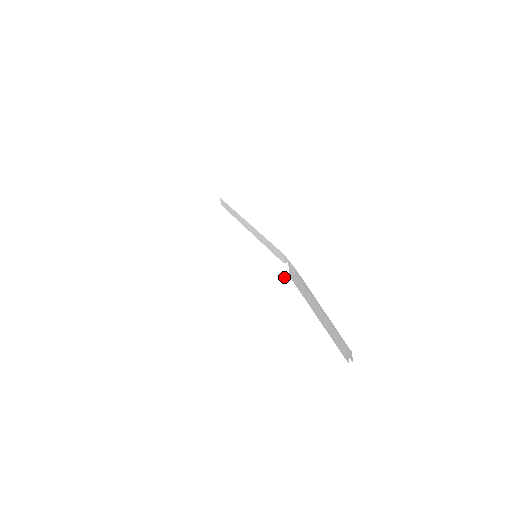
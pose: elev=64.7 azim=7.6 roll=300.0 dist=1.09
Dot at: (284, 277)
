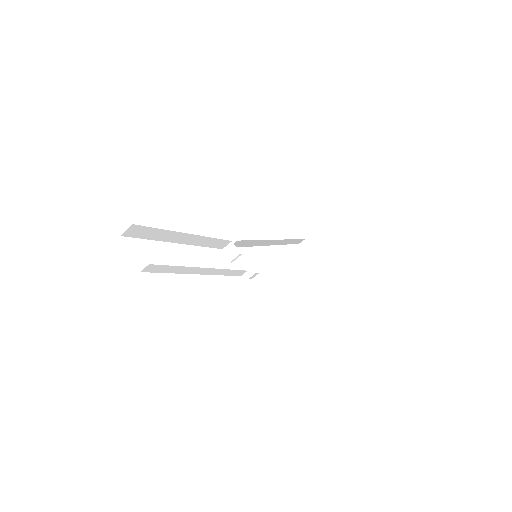
Dot at: occluded
